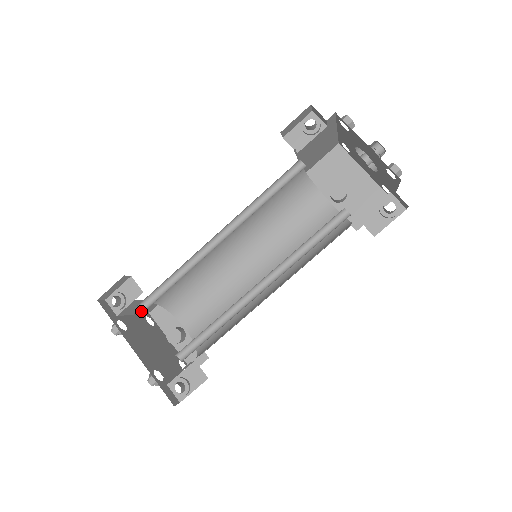
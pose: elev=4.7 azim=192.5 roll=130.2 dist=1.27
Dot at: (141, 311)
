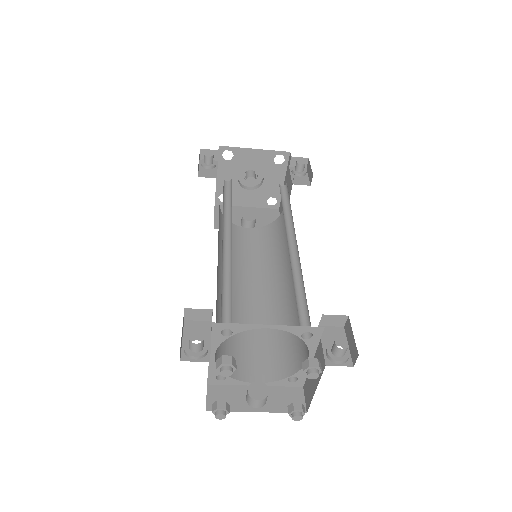
Dot at: occluded
